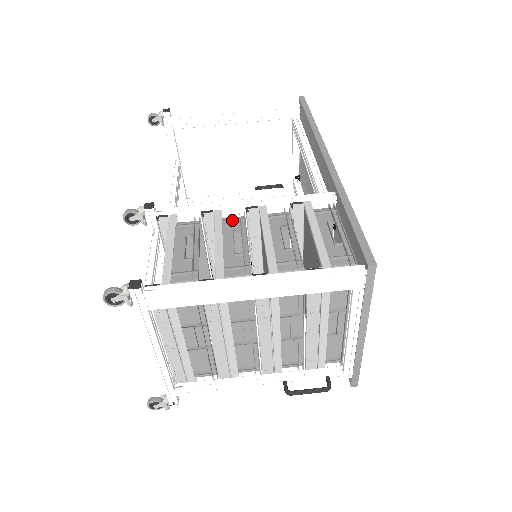
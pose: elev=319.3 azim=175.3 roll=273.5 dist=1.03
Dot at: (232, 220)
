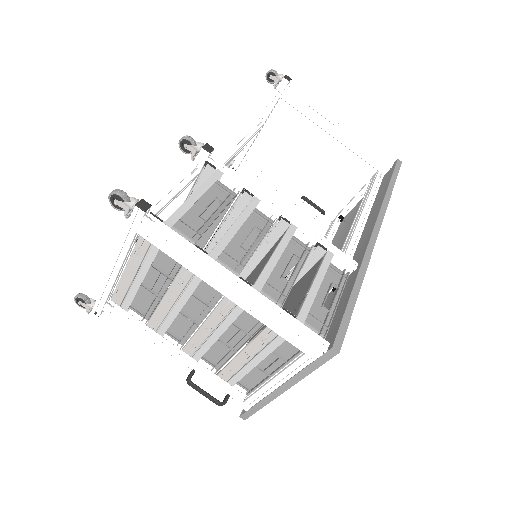
Dot at: (262, 216)
